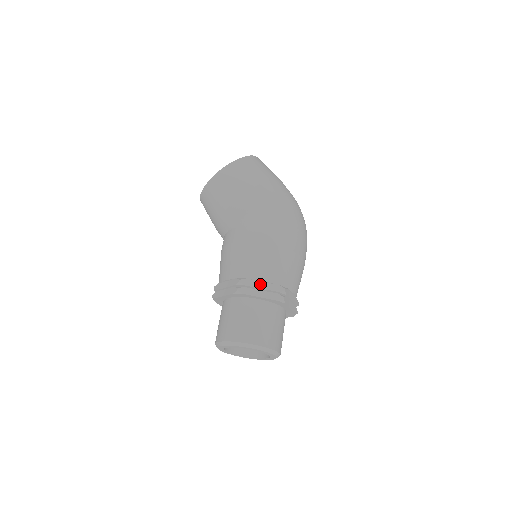
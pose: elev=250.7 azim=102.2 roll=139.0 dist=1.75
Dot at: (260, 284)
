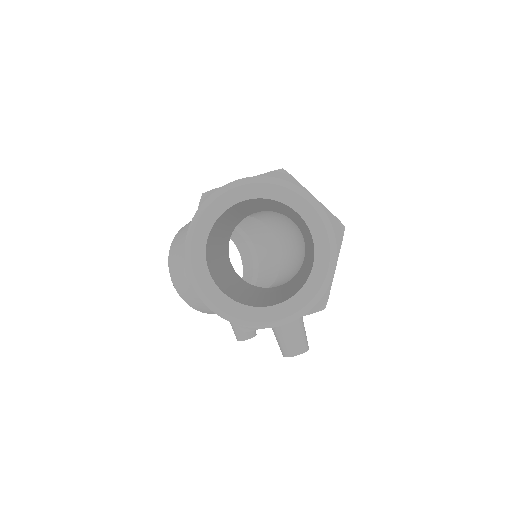
Dot at: occluded
